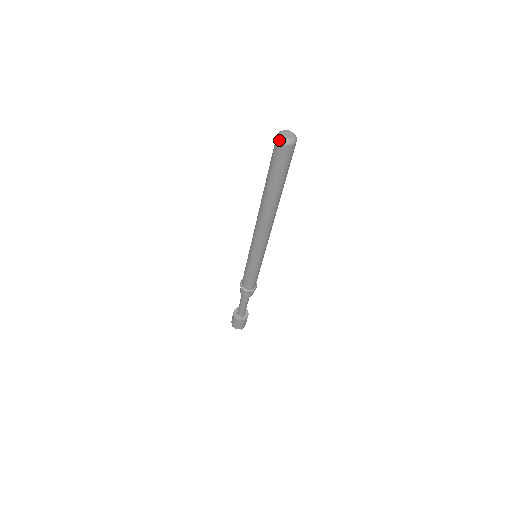
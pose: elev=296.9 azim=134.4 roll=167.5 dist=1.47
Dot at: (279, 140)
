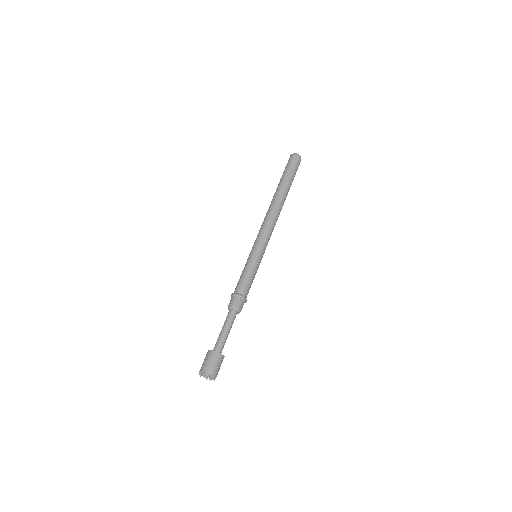
Dot at: (294, 153)
